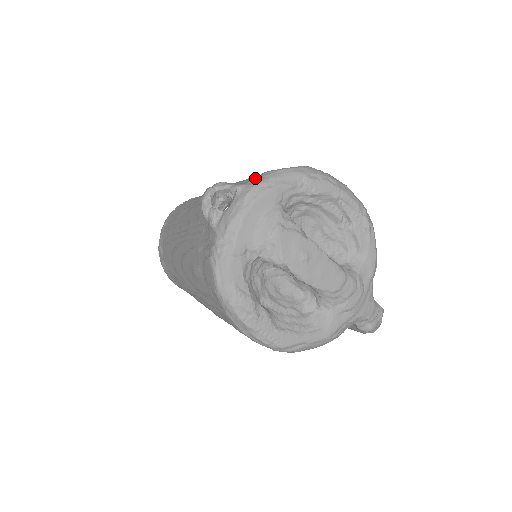
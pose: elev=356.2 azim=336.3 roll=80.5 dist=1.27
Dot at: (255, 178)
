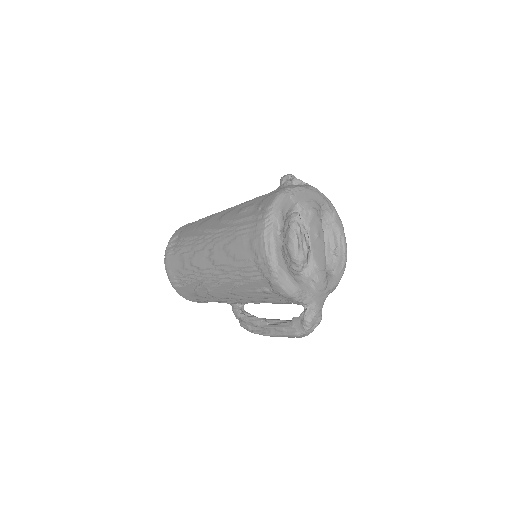
Dot at: occluded
